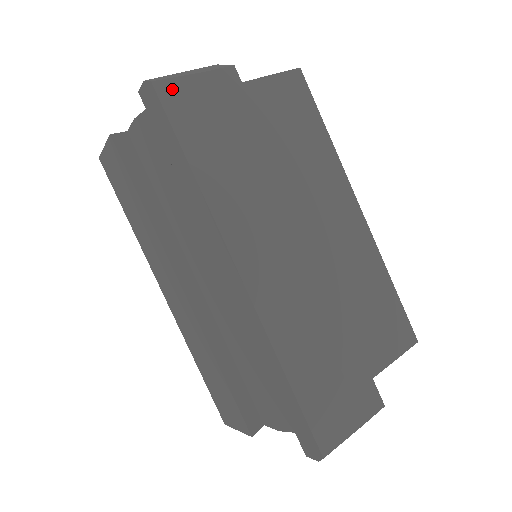
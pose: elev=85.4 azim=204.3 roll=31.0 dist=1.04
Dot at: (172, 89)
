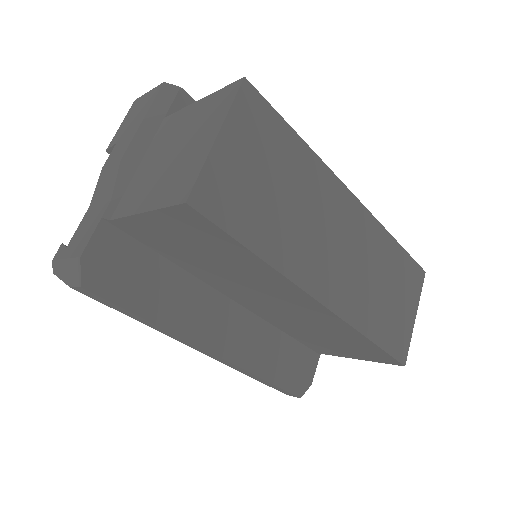
Dot at: occluded
